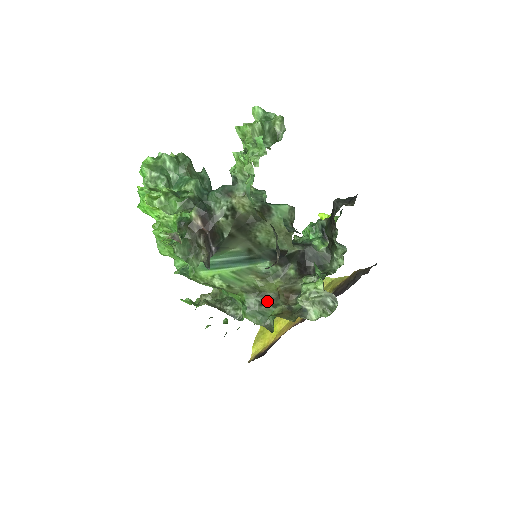
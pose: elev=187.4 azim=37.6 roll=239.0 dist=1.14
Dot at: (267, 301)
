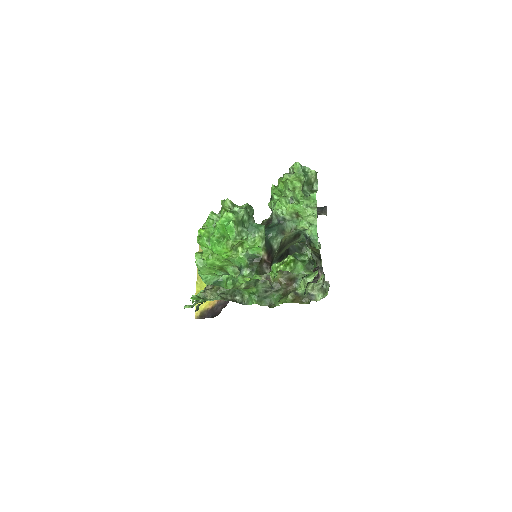
Dot at: (270, 289)
